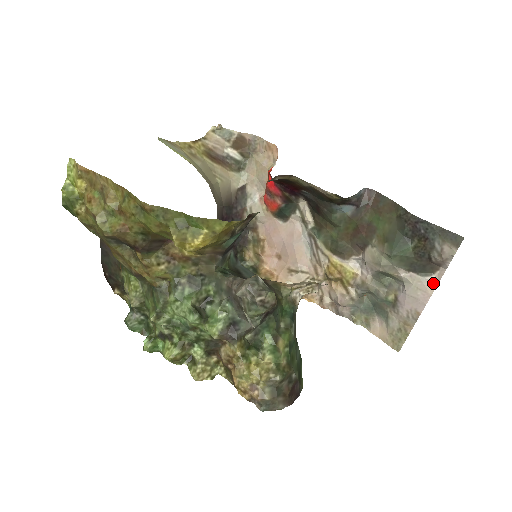
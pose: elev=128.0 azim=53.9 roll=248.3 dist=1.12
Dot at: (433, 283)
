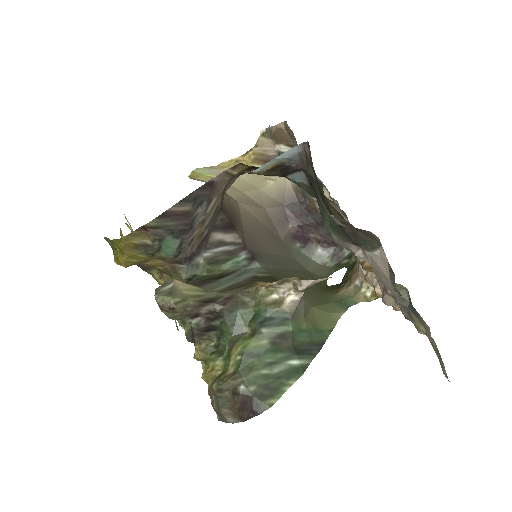
Dot at: (384, 260)
